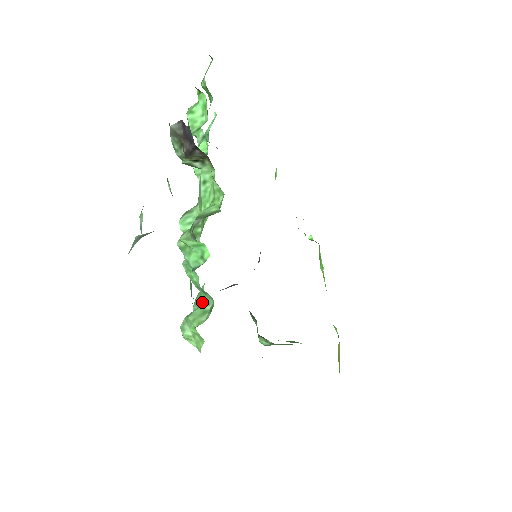
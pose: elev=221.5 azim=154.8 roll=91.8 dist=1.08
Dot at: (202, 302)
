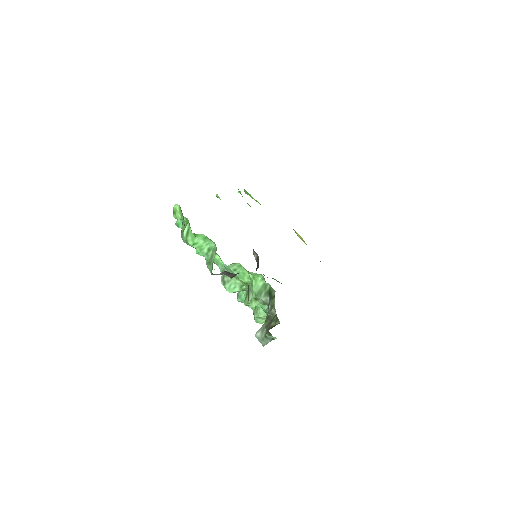
Dot at: occluded
